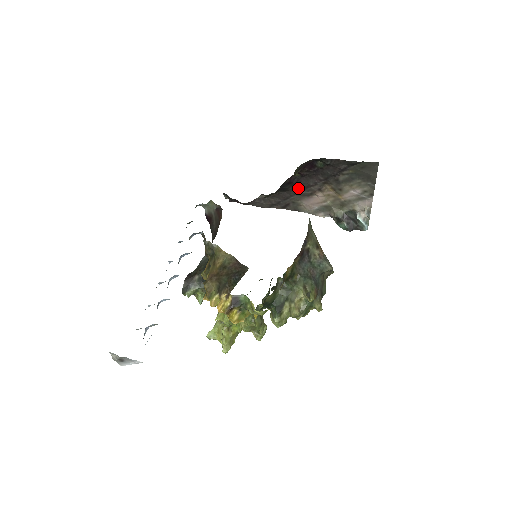
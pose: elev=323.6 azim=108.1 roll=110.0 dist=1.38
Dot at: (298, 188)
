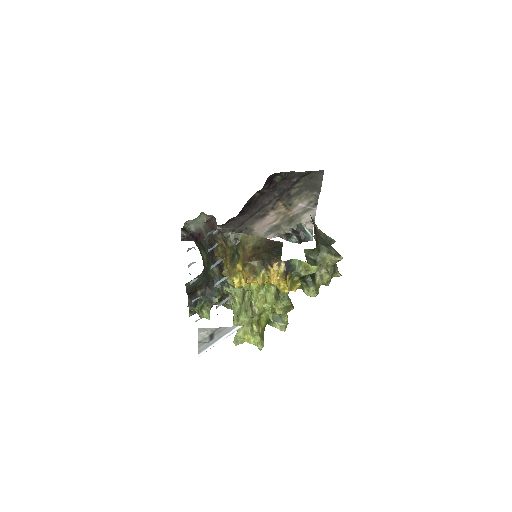
Dot at: (254, 209)
